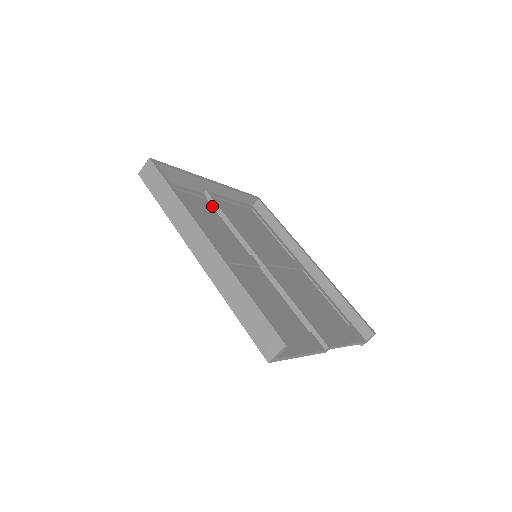
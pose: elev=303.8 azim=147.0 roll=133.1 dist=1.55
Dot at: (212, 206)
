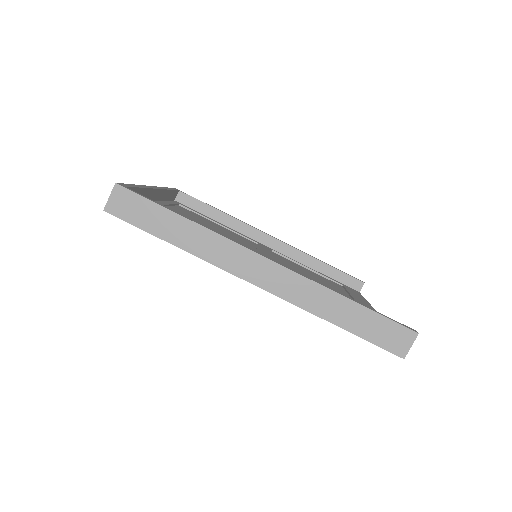
Dot at: occluded
